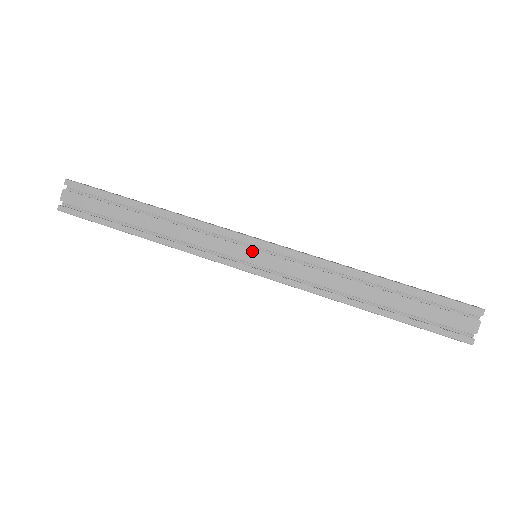
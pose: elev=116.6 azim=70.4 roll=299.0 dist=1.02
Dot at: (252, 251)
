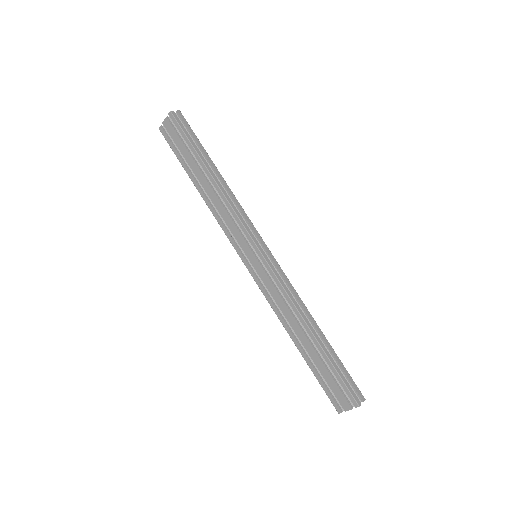
Dot at: (252, 254)
